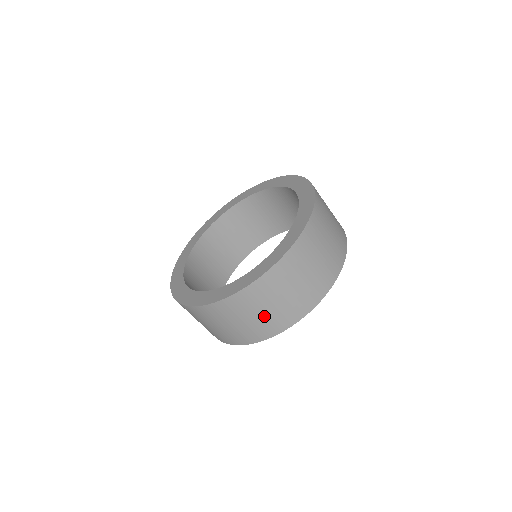
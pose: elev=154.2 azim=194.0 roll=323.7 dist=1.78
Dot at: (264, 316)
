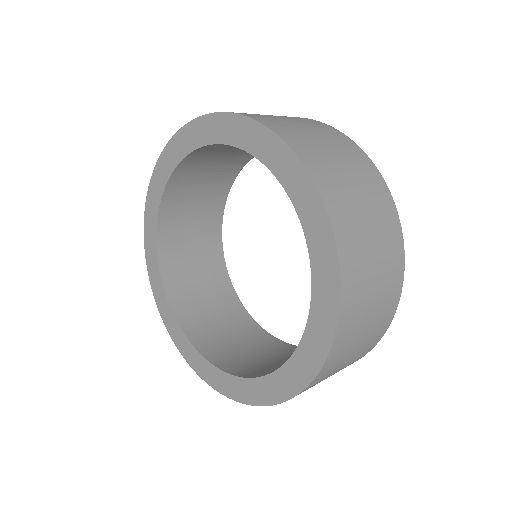
Dot at: occluded
